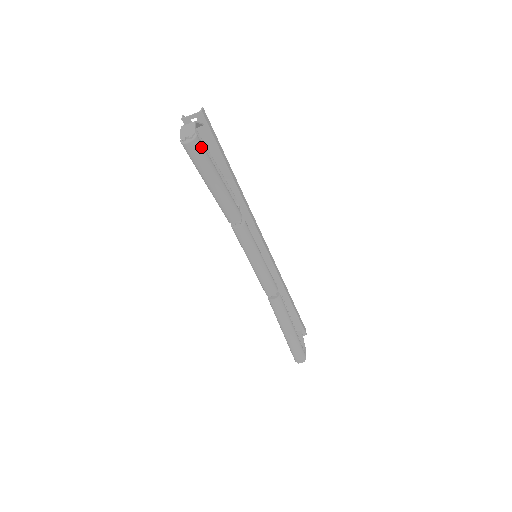
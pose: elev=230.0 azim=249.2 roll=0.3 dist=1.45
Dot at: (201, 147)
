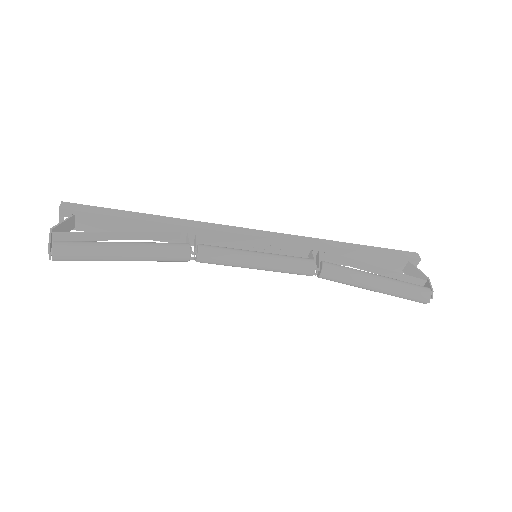
Dot at: (68, 247)
